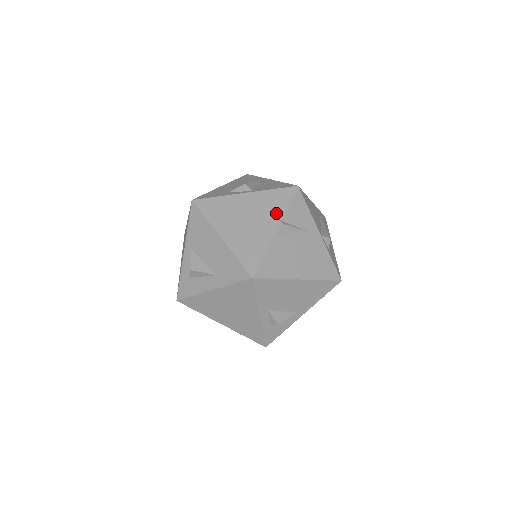
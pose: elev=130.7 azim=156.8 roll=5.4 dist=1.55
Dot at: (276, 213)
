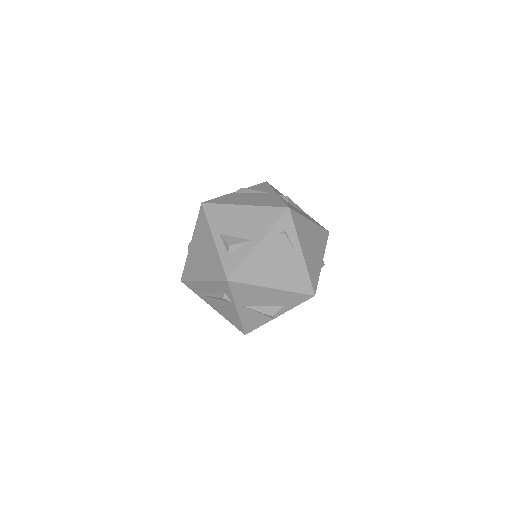
Dot at: occluded
